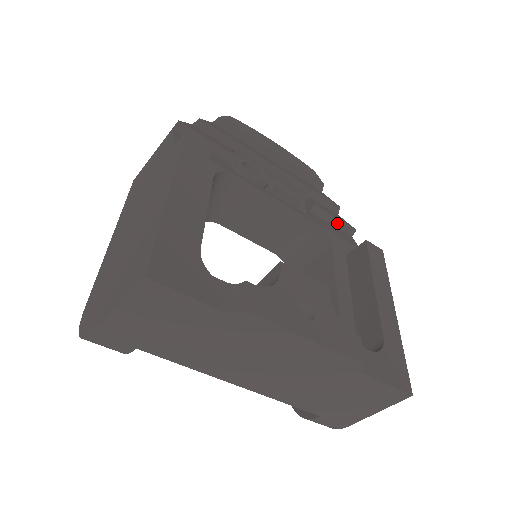
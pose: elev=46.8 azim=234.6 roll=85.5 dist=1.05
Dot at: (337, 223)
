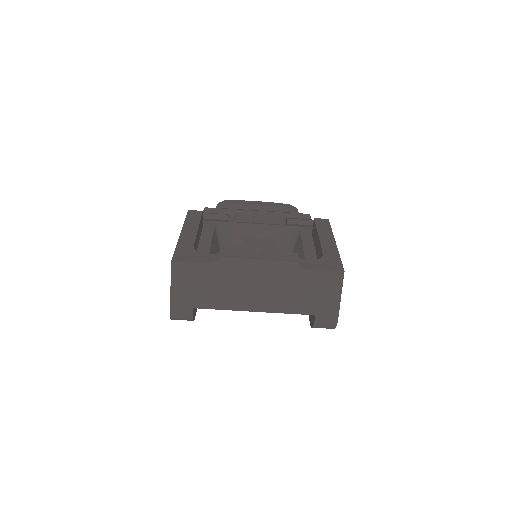
Dot at: (308, 223)
